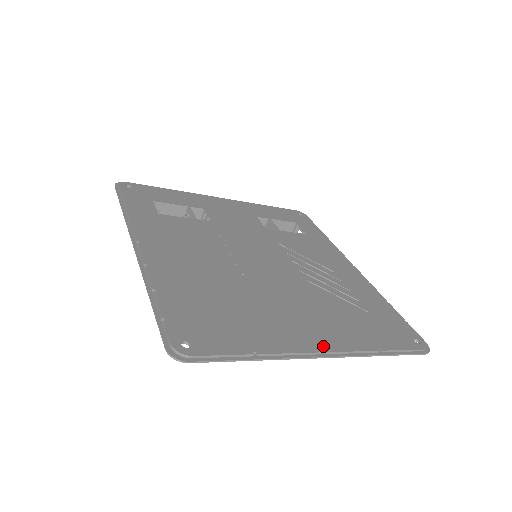
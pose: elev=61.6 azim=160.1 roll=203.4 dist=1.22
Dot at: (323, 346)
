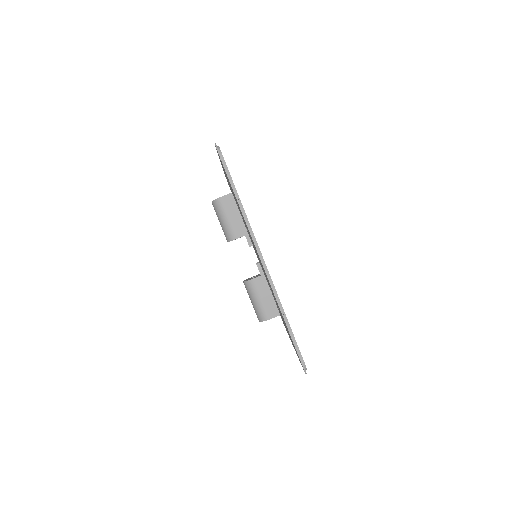
Dot at: occluded
